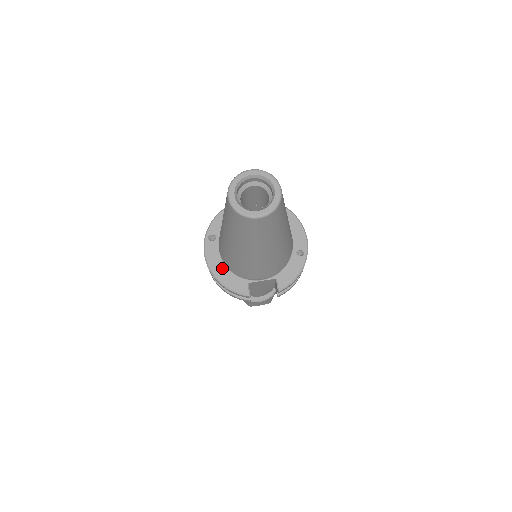
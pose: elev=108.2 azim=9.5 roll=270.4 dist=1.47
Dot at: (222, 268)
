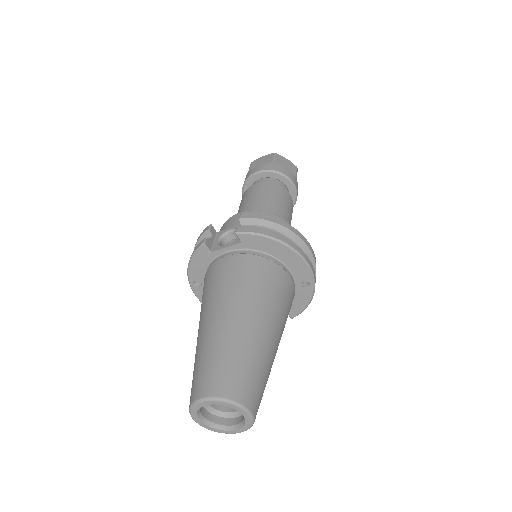
Dot at: occluded
